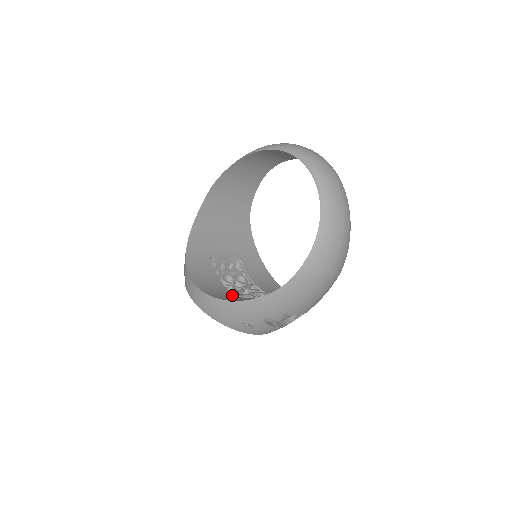
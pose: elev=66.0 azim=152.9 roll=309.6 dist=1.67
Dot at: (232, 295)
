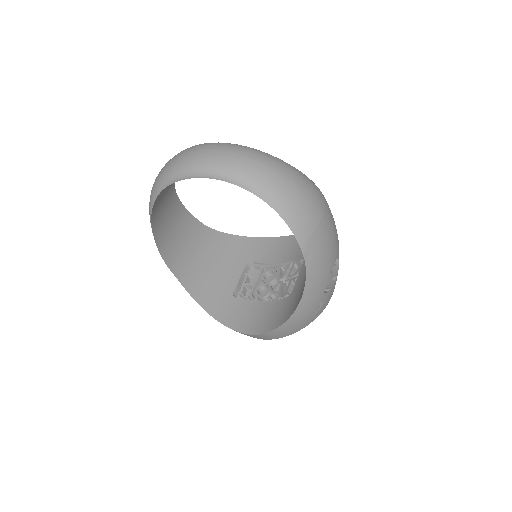
Dot at: (282, 303)
